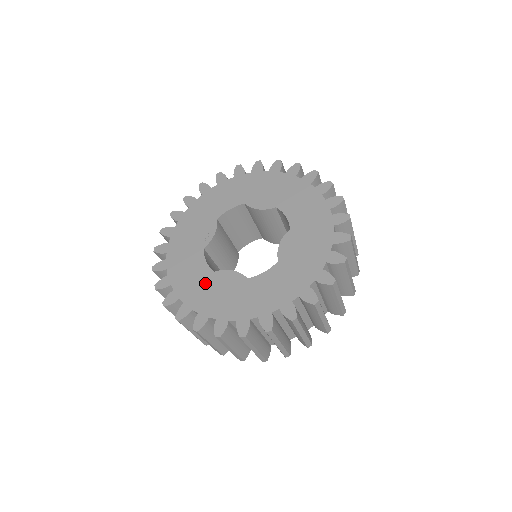
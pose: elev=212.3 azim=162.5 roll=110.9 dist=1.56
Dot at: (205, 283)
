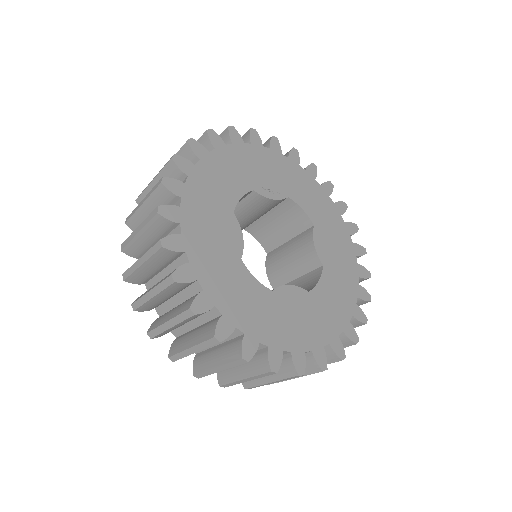
Dot at: (217, 205)
